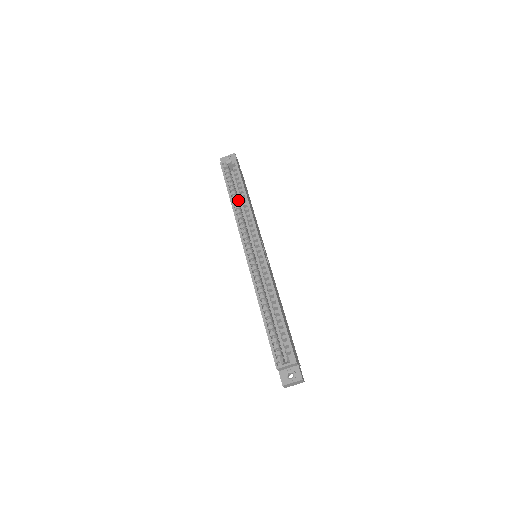
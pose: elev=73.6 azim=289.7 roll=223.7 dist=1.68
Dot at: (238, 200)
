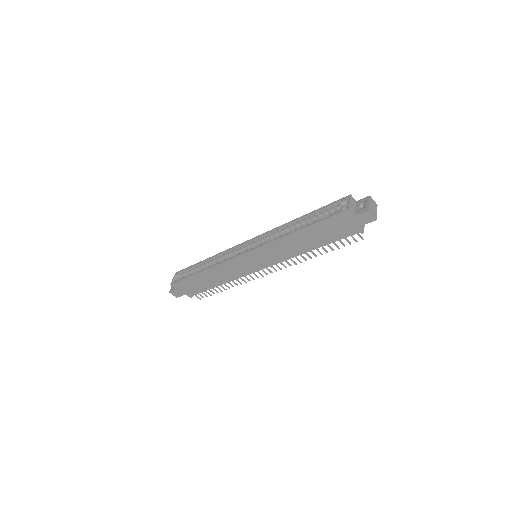
Dot at: occluded
